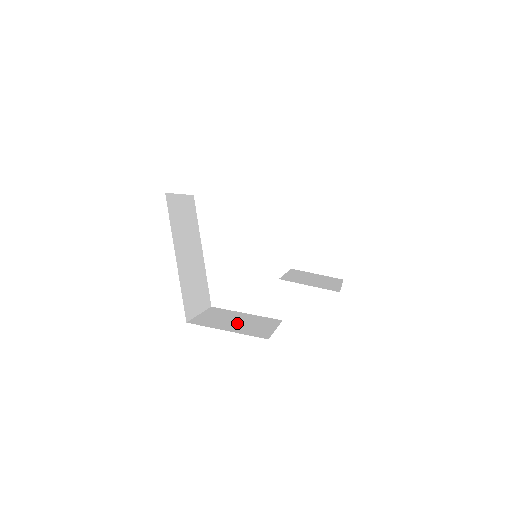
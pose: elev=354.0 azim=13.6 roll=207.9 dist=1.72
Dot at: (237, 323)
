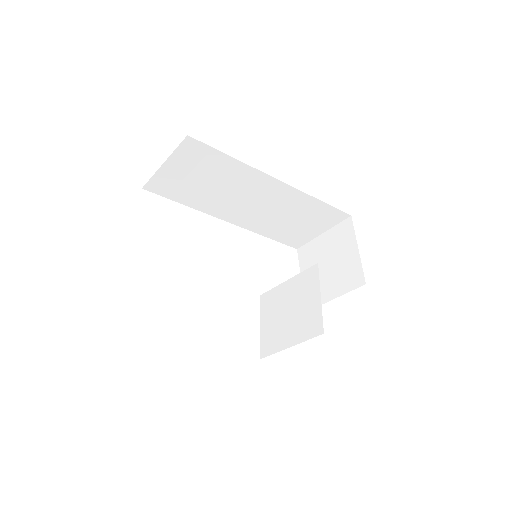
Dot at: occluded
